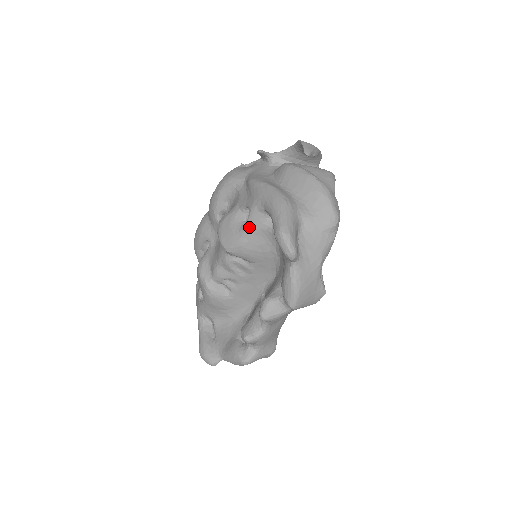
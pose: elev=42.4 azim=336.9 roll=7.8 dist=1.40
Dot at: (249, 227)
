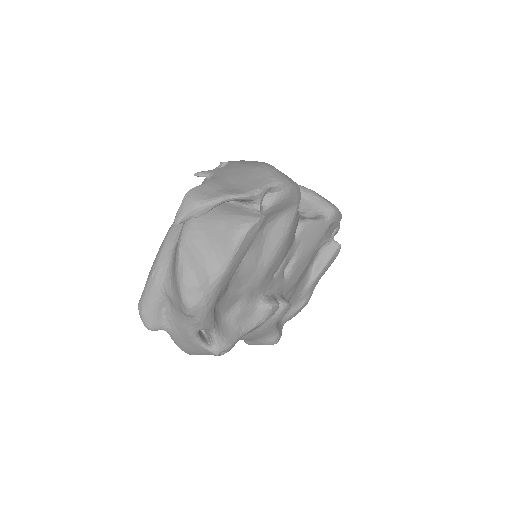
Dot at: occluded
